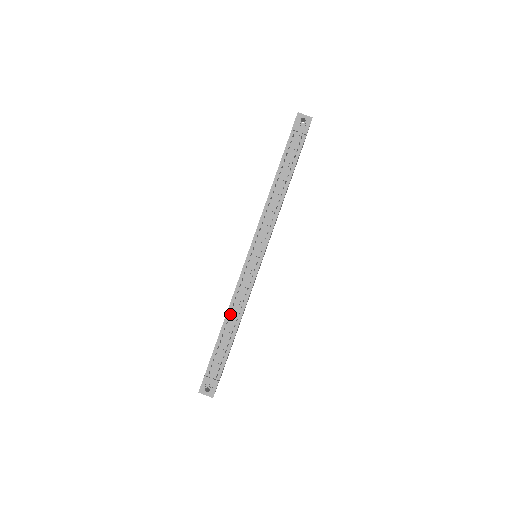
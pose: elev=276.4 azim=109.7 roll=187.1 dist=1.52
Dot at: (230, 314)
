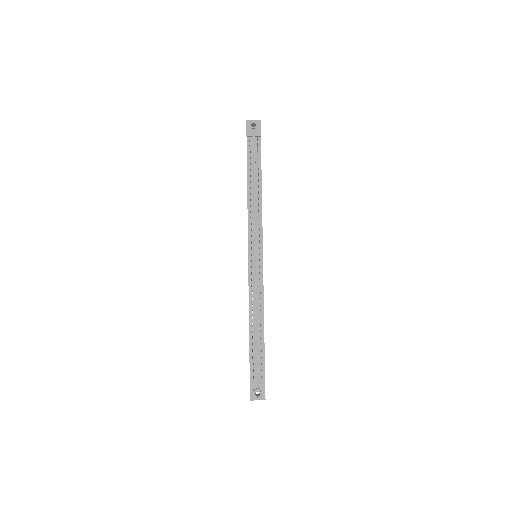
Dot at: (252, 315)
